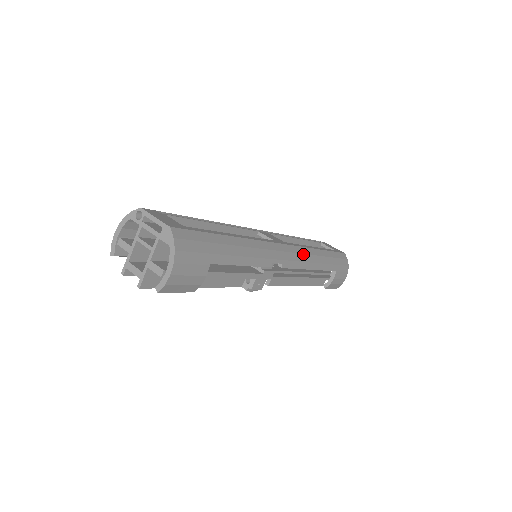
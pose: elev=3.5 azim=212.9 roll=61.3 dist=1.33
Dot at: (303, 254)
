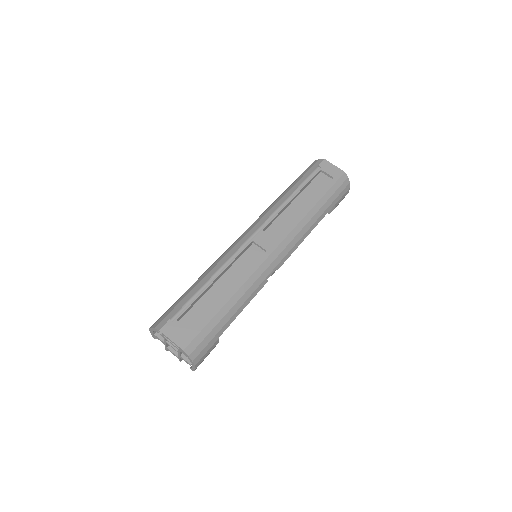
Dot at: (296, 236)
